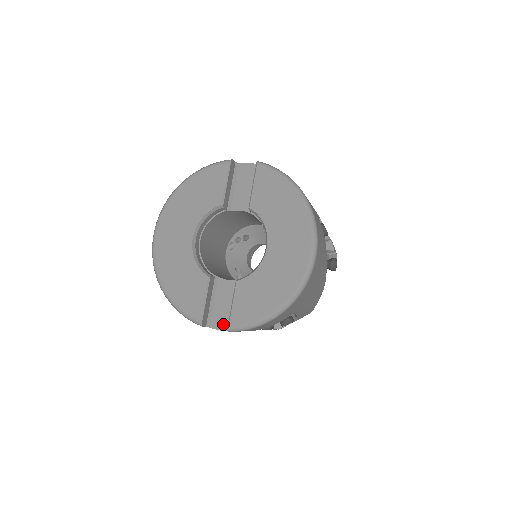
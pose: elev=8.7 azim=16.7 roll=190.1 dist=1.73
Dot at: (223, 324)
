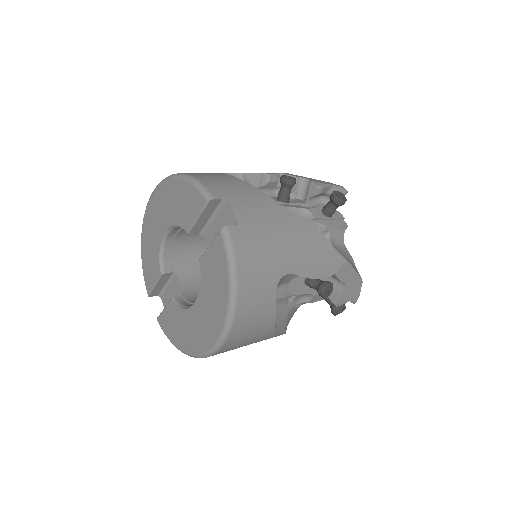
Dot at: occluded
